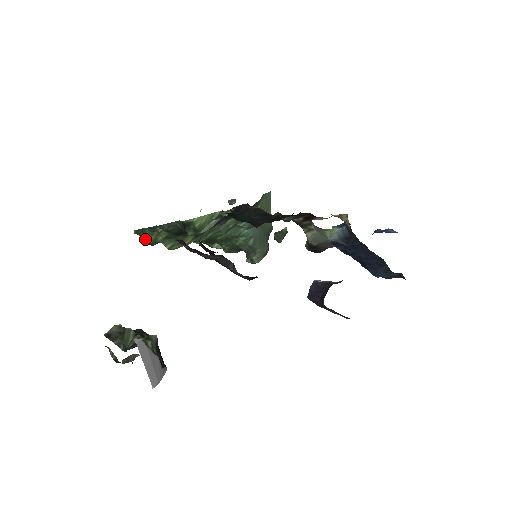
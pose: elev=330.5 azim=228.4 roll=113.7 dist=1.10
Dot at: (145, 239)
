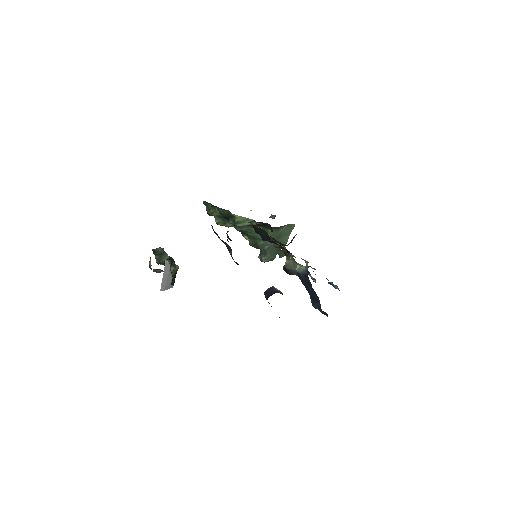
Dot at: (207, 209)
